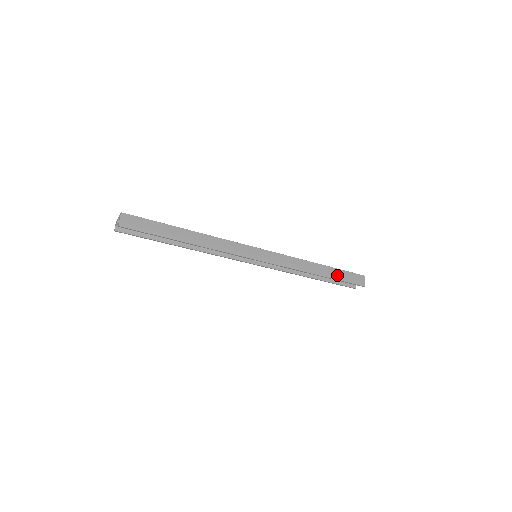
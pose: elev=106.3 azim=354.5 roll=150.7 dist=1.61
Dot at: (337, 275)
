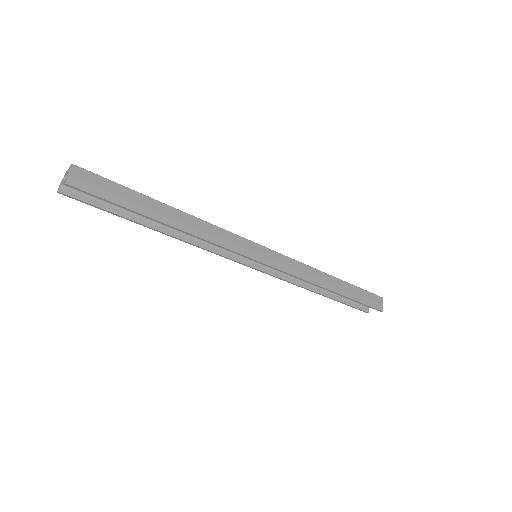
Dot at: (352, 293)
